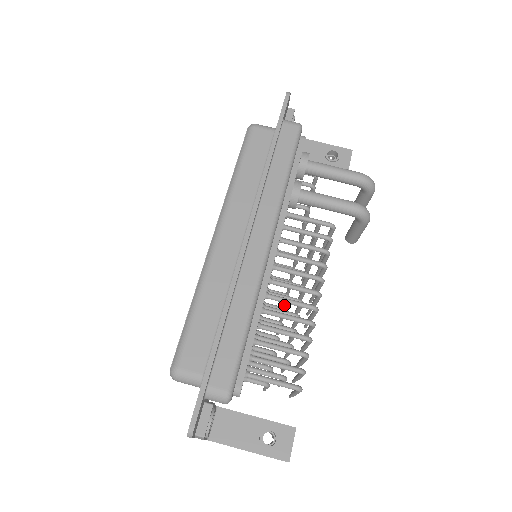
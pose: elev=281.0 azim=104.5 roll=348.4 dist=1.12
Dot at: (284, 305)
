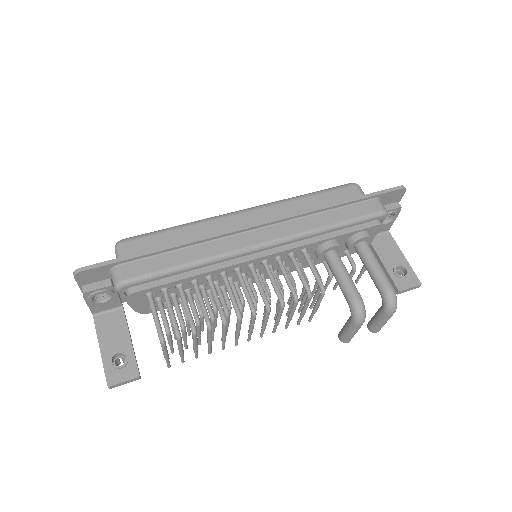
Dot at: occluded
